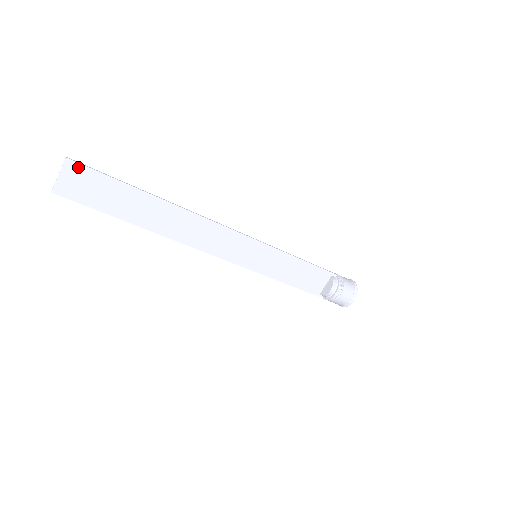
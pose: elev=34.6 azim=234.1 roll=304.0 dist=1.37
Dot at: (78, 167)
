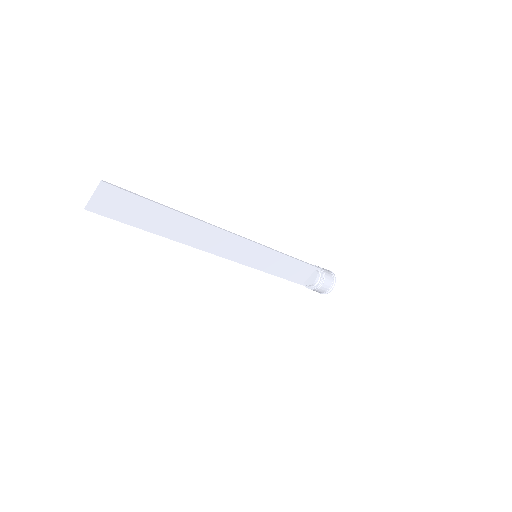
Dot at: (112, 189)
